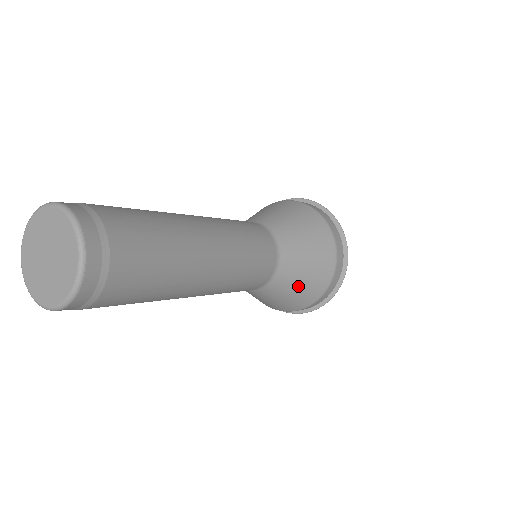
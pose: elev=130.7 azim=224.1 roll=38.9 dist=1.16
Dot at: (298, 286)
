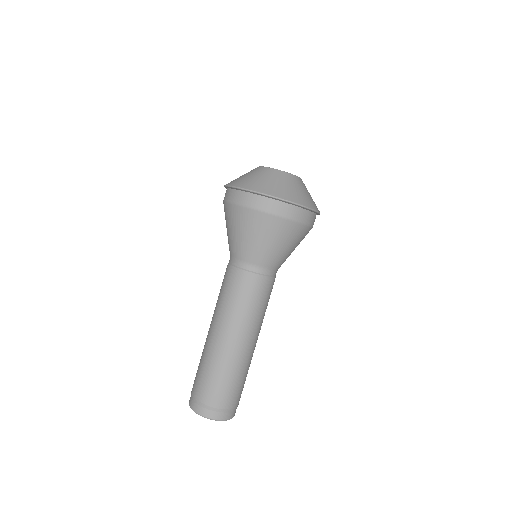
Dot at: occluded
